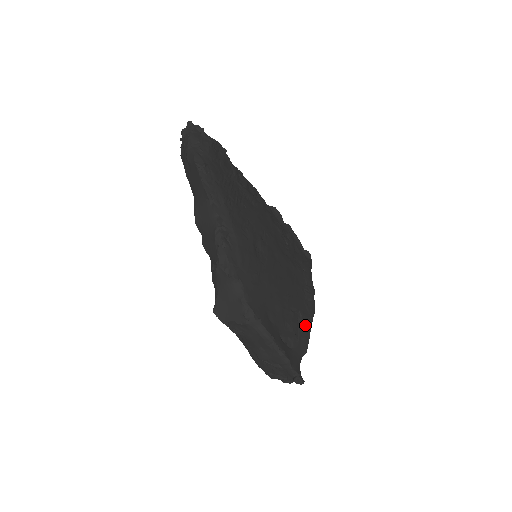
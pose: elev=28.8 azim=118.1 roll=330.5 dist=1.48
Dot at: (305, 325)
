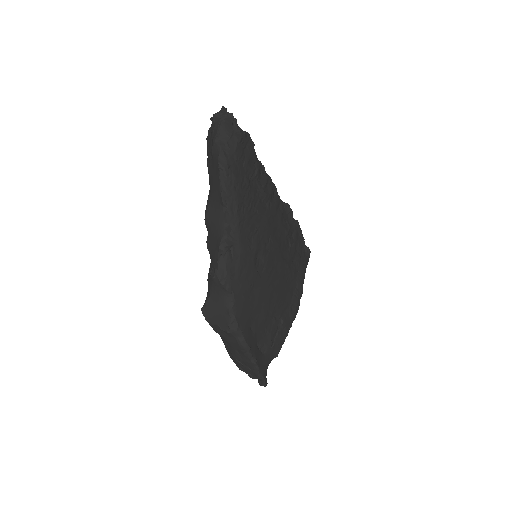
Dot at: (283, 331)
